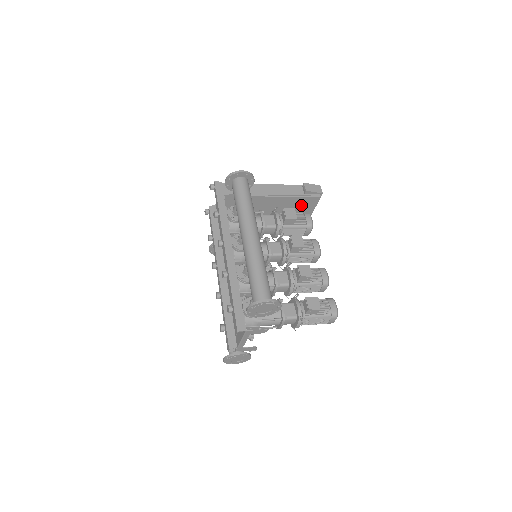
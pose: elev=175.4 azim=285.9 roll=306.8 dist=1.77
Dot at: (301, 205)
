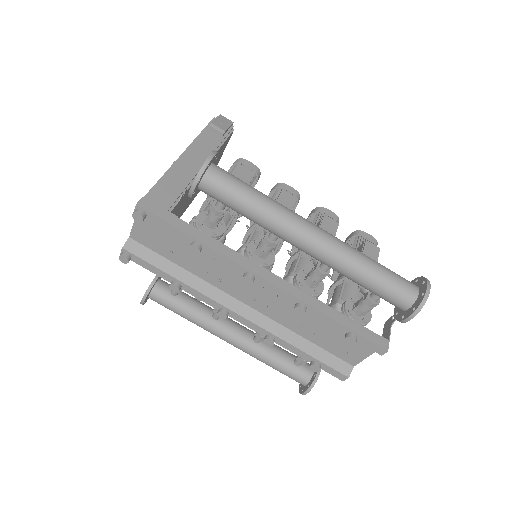
Dot at: (218, 155)
